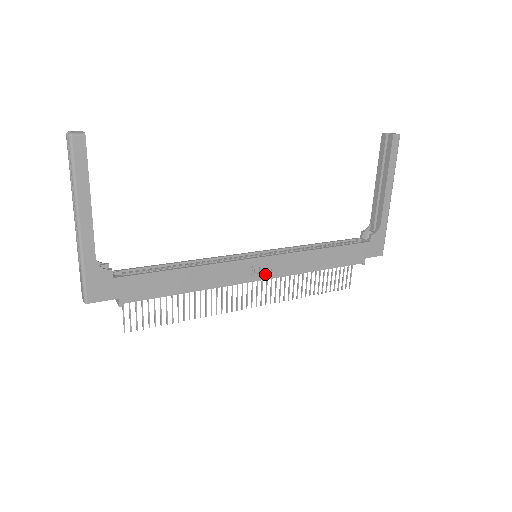
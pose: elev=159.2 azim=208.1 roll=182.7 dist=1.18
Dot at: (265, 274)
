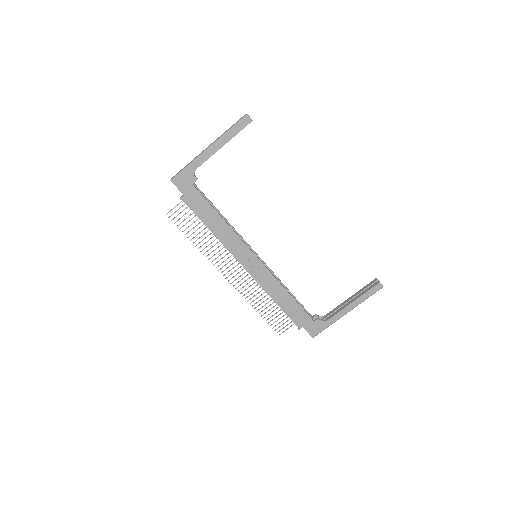
Dot at: (250, 268)
